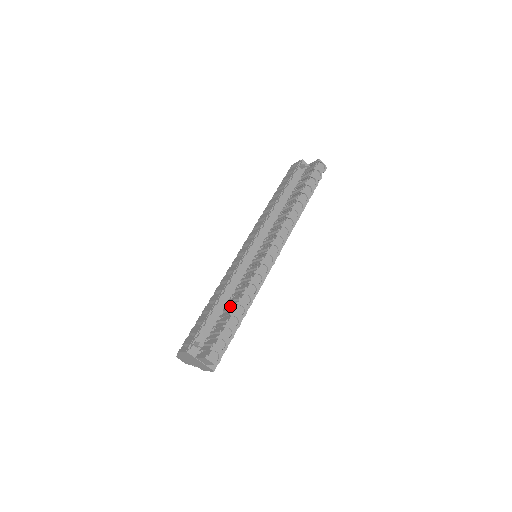
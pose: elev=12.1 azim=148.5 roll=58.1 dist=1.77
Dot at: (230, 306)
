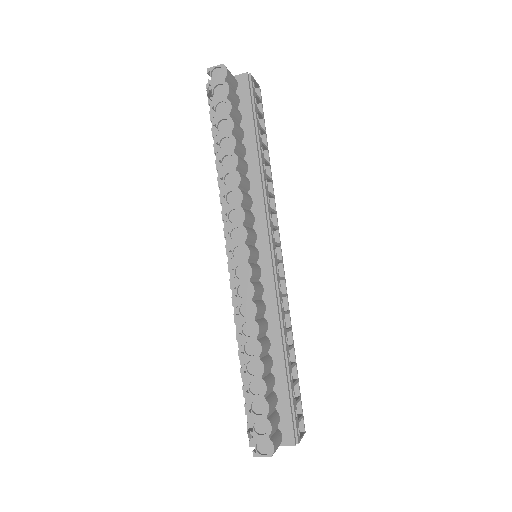
Dot at: occluded
